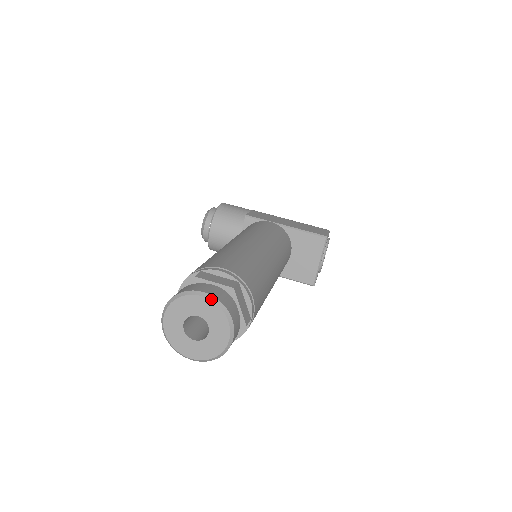
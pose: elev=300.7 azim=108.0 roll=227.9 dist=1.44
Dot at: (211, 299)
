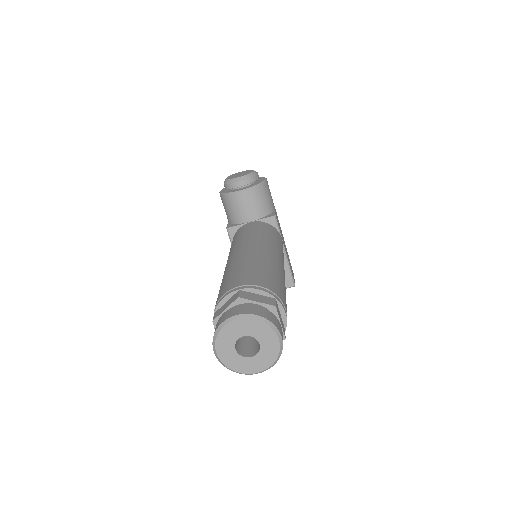
Dot at: (281, 346)
